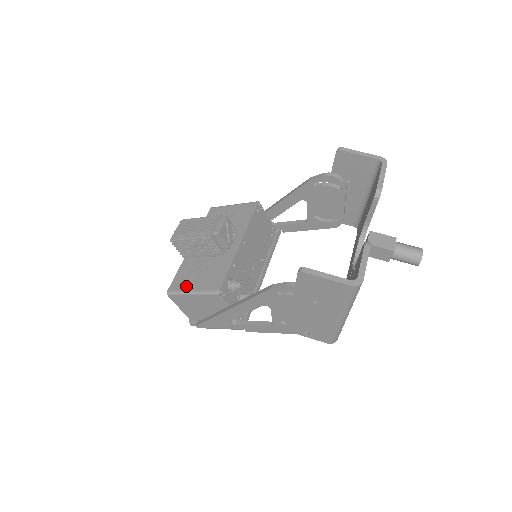
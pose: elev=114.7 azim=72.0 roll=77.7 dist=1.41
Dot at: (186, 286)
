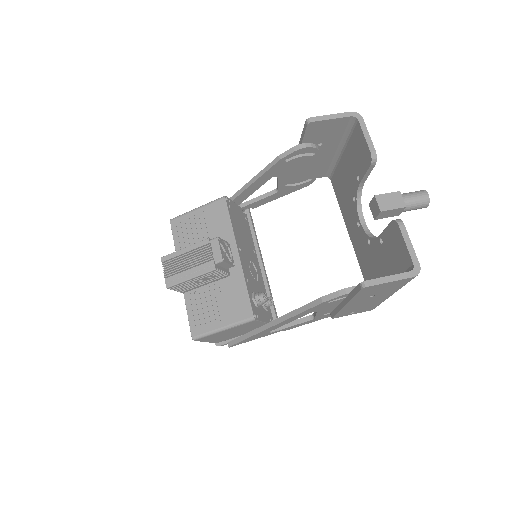
Dot at: (211, 324)
